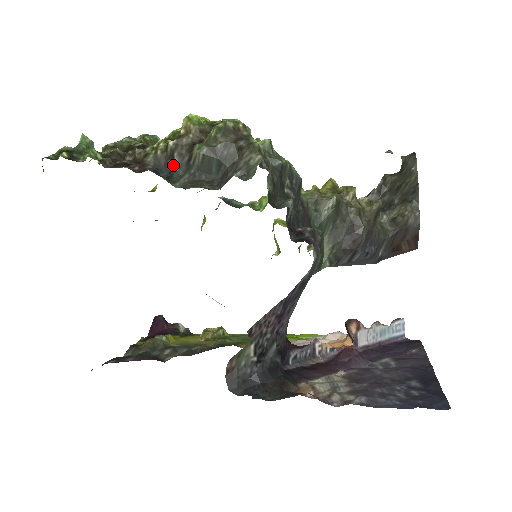
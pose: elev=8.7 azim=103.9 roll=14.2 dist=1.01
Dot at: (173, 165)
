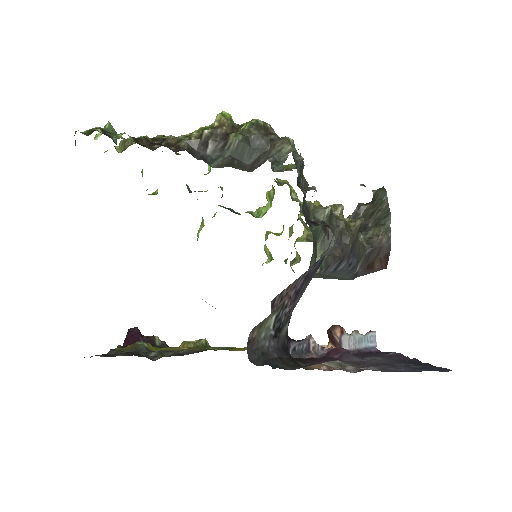
Dot at: (206, 150)
